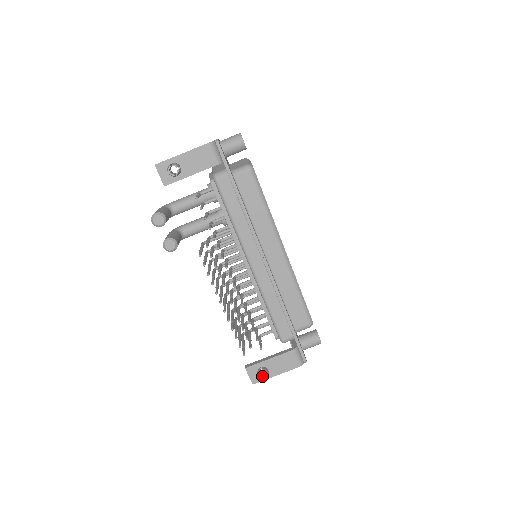
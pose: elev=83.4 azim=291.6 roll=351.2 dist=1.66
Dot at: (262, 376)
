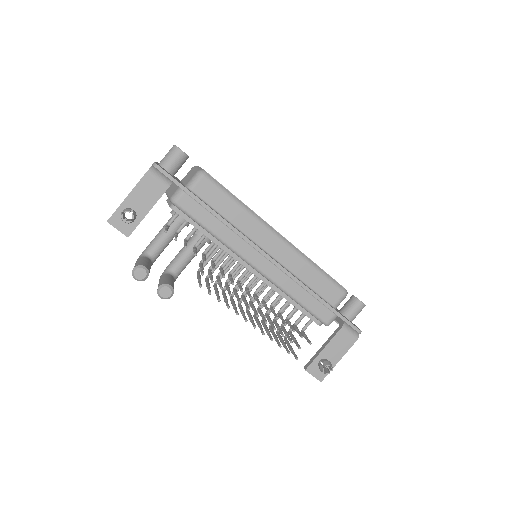
Dot at: (326, 369)
